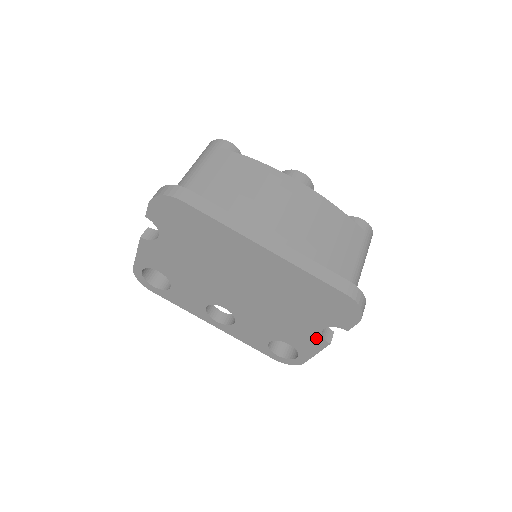
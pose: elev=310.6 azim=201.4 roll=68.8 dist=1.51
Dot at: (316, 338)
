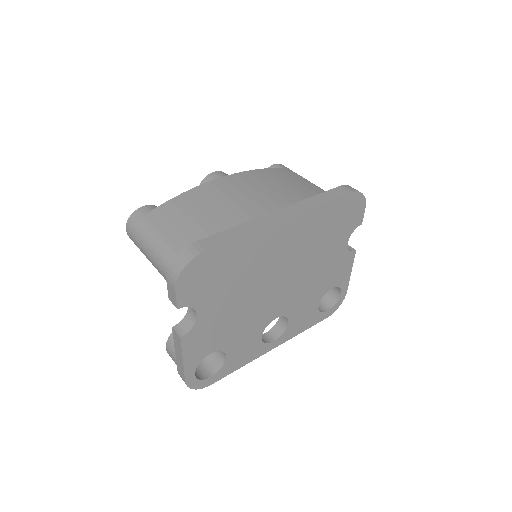
Dot at: (346, 258)
